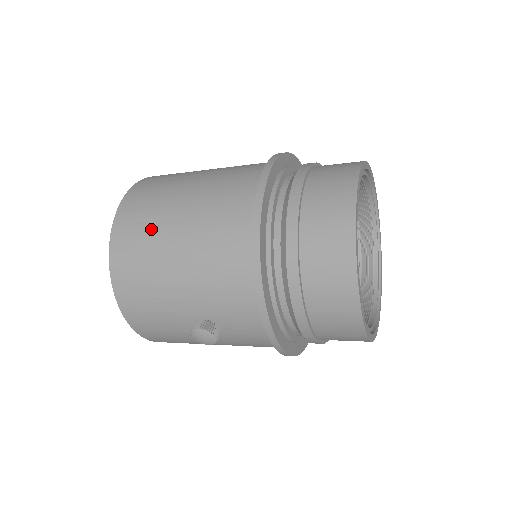
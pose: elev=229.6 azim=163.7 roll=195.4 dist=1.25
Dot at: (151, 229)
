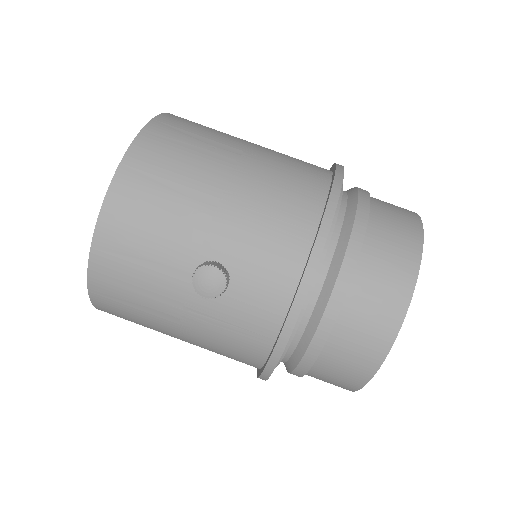
Dot at: (202, 145)
